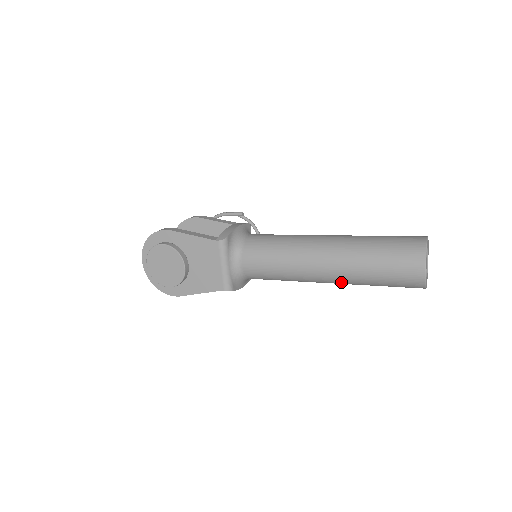
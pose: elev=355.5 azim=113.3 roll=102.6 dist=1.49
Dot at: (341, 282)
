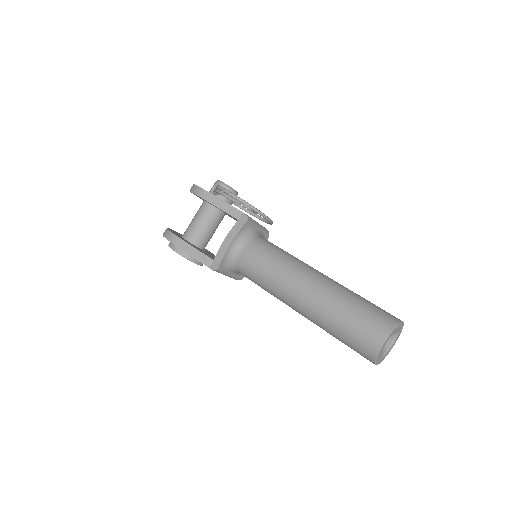
Dot at: occluded
